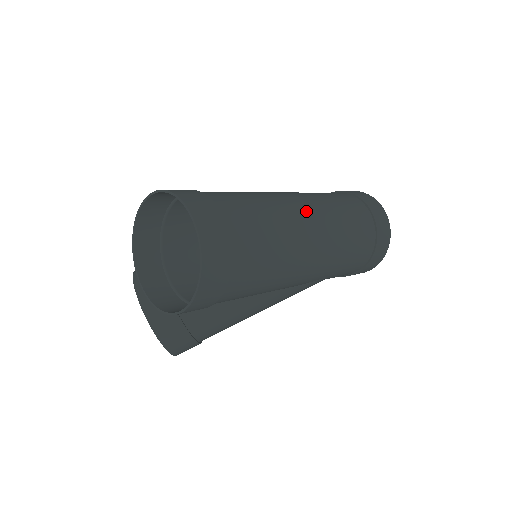
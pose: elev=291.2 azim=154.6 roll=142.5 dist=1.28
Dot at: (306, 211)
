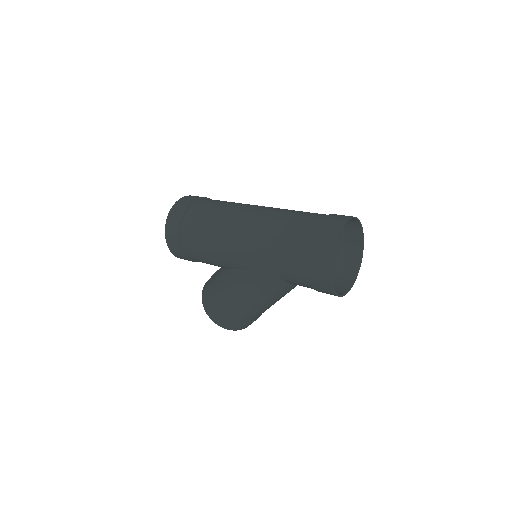
Dot at: (254, 209)
